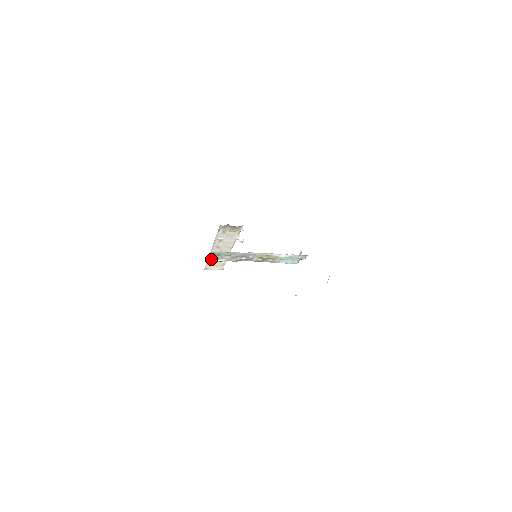
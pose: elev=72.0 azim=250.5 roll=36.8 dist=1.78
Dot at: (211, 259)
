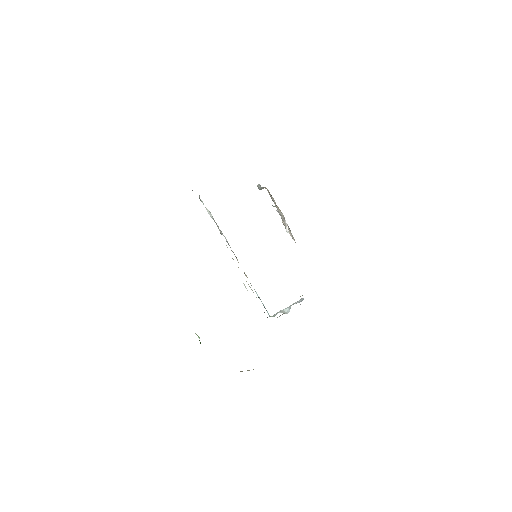
Dot at: occluded
